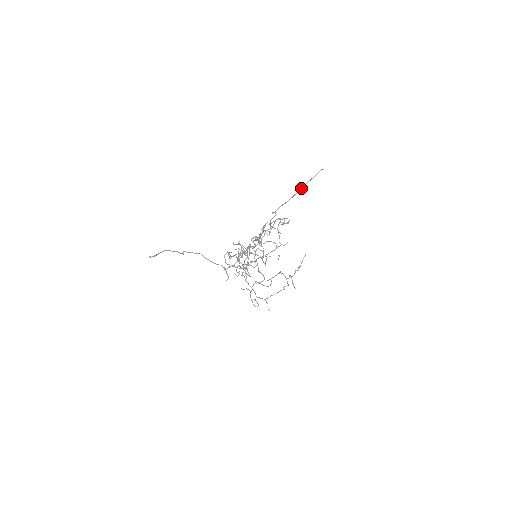
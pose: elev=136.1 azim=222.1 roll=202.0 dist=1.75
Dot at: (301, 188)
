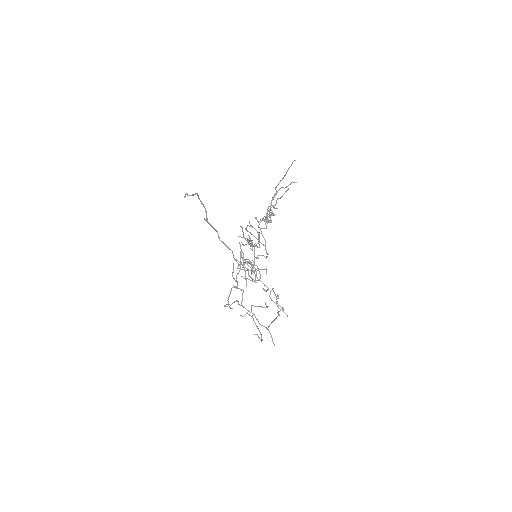
Dot at: (286, 172)
